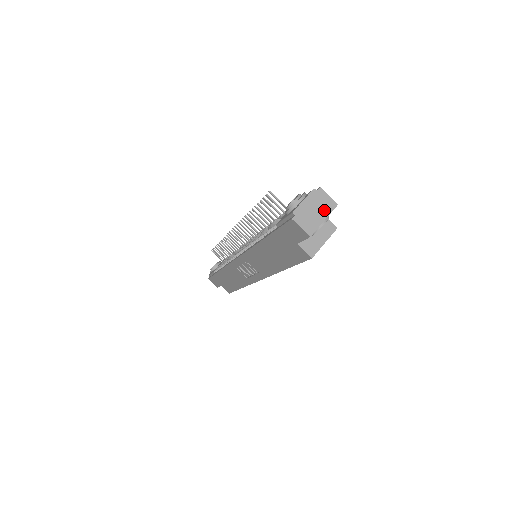
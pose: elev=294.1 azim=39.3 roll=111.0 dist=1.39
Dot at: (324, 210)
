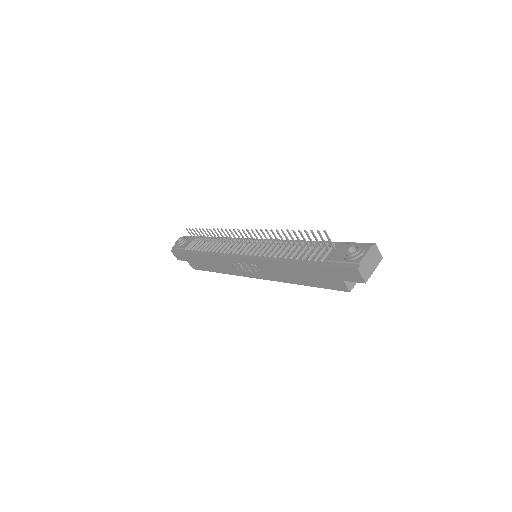
Dot at: (375, 262)
